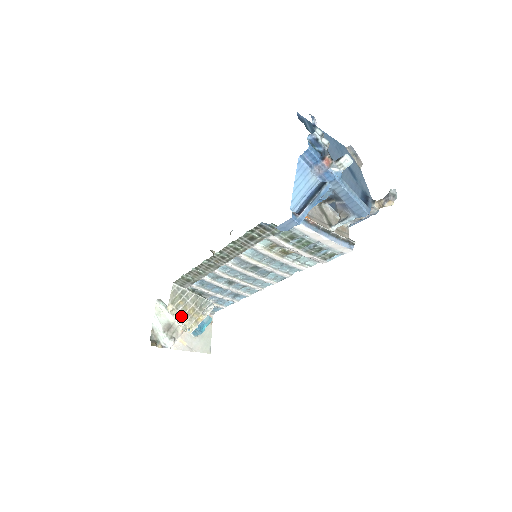
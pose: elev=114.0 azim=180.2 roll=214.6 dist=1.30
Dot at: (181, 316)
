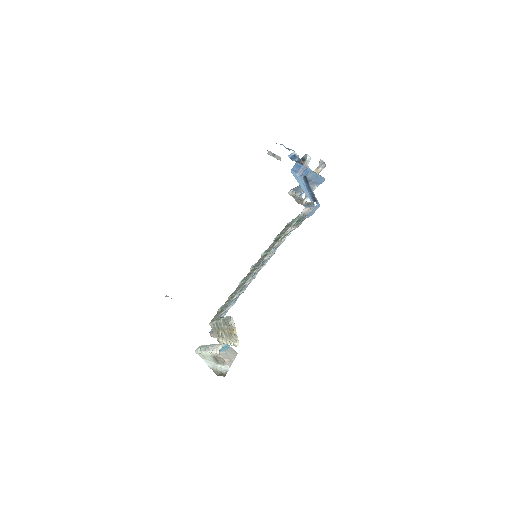
Dot at: (228, 339)
